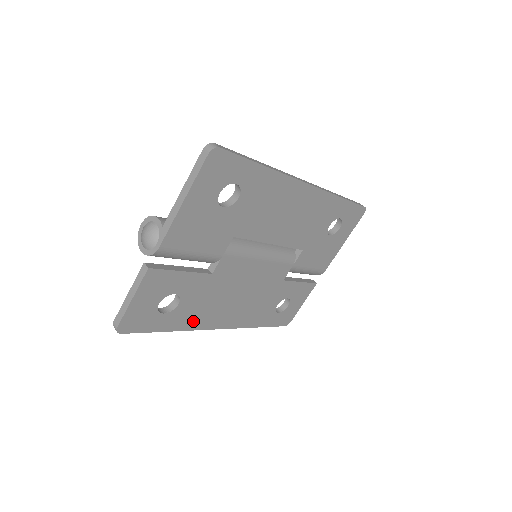
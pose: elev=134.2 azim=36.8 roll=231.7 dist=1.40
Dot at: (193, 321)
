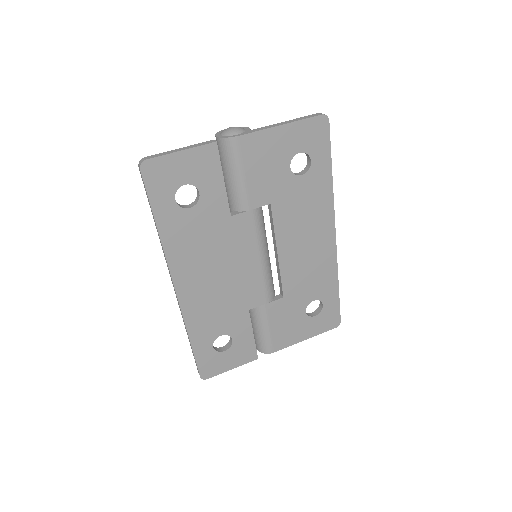
Dot at: (175, 245)
